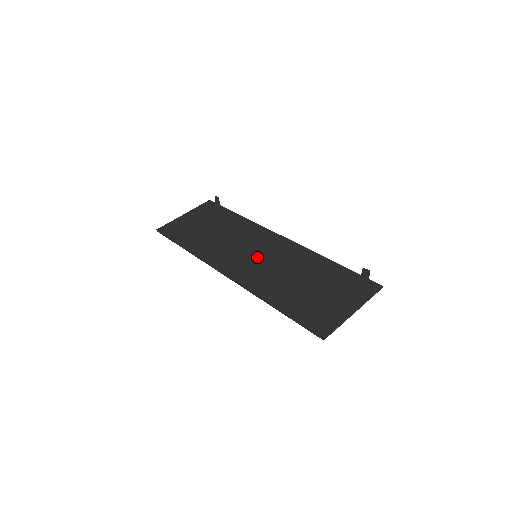
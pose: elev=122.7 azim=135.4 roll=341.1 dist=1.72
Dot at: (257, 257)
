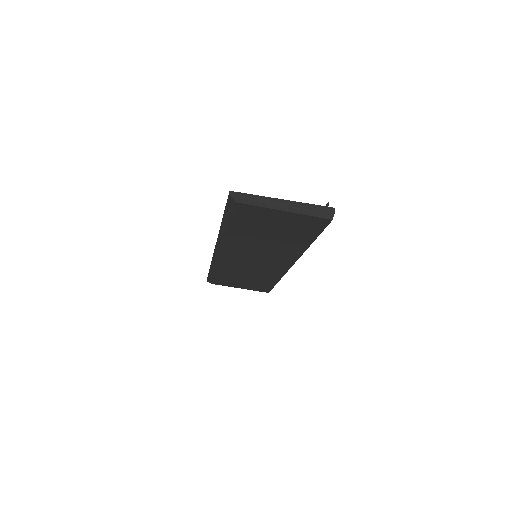
Dot at: occluded
